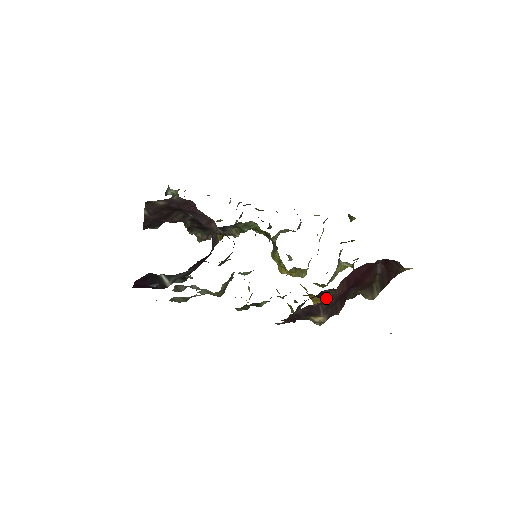
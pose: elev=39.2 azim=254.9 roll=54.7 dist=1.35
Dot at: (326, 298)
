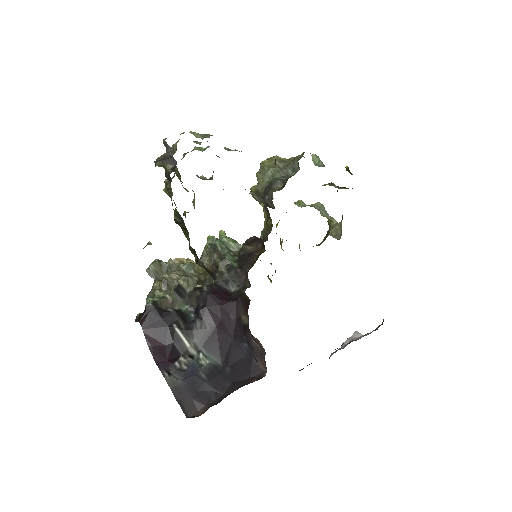
Dot at: occluded
